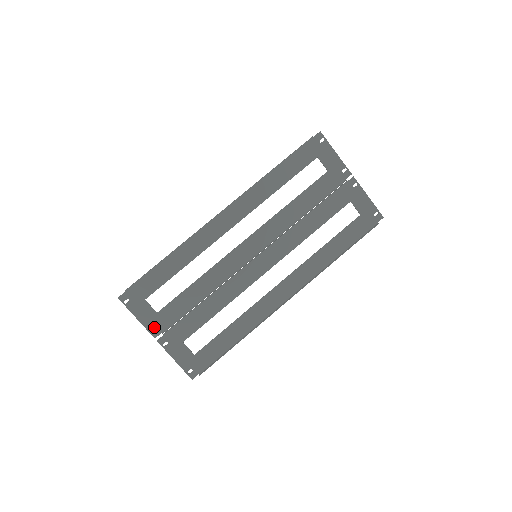
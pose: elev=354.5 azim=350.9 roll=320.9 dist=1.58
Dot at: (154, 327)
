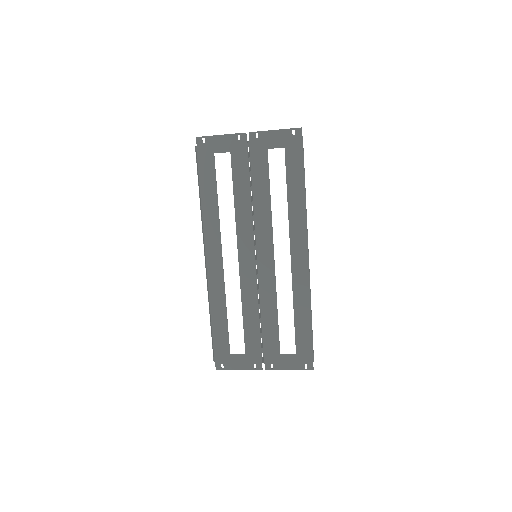
Dot at: occluded
